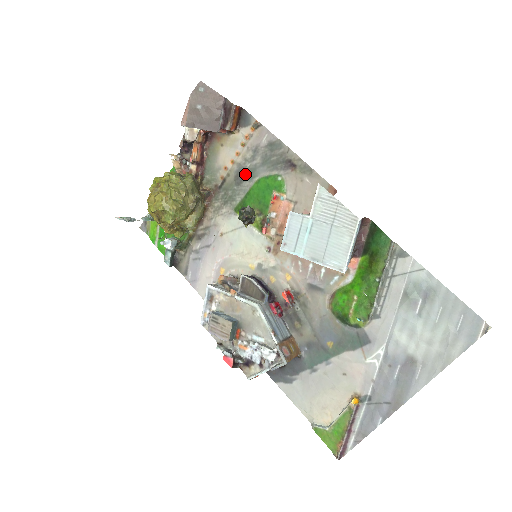
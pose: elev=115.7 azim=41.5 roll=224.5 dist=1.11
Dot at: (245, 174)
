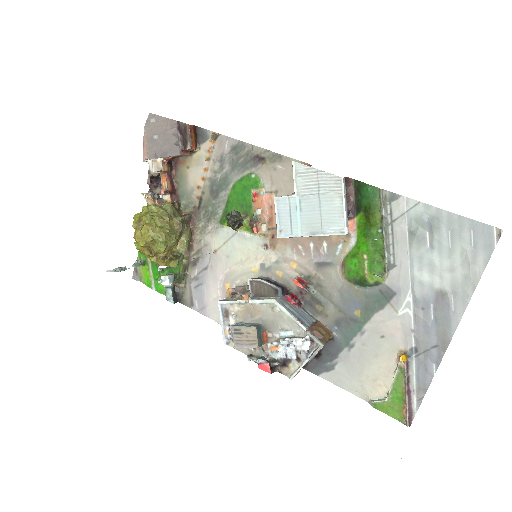
Dot at: (219, 185)
